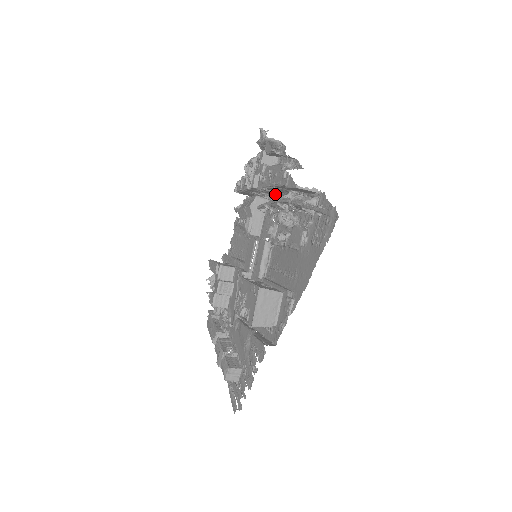
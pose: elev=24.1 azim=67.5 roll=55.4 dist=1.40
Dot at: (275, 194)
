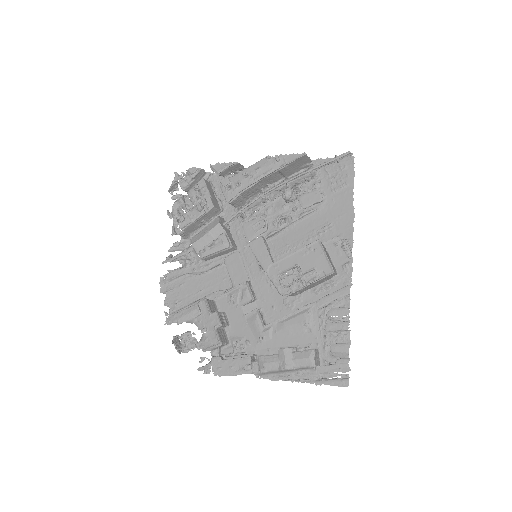
Dot at: (239, 204)
